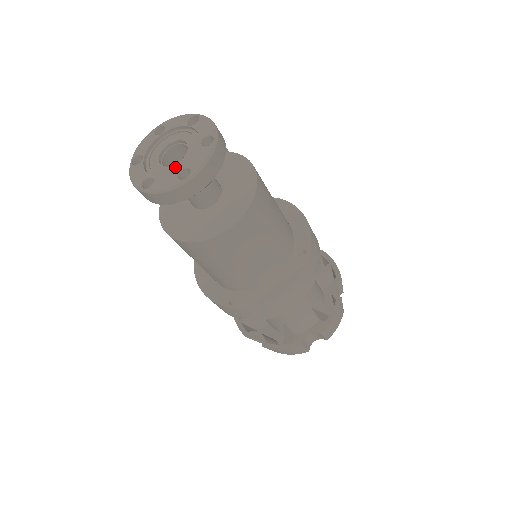
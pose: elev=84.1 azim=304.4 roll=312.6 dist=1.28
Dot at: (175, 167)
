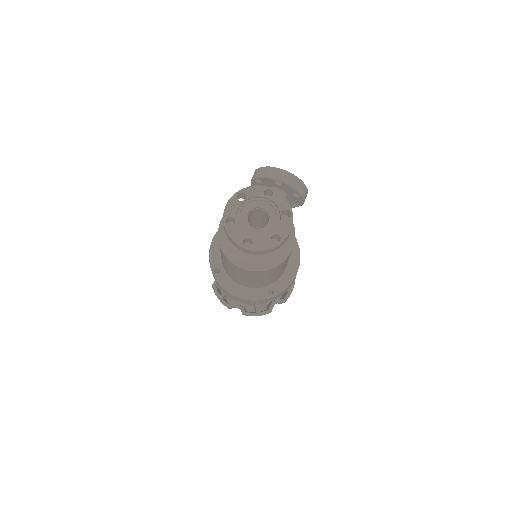
Dot at: (250, 229)
